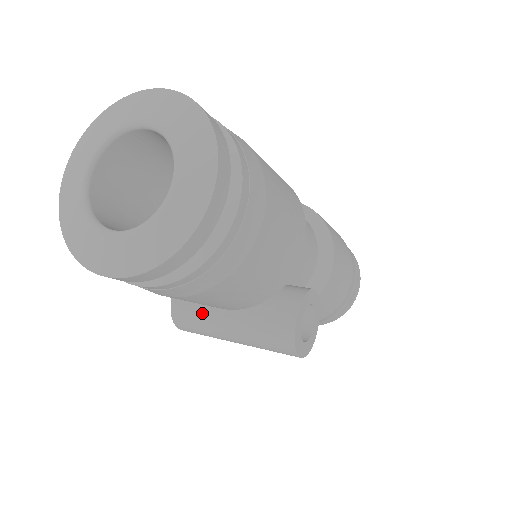
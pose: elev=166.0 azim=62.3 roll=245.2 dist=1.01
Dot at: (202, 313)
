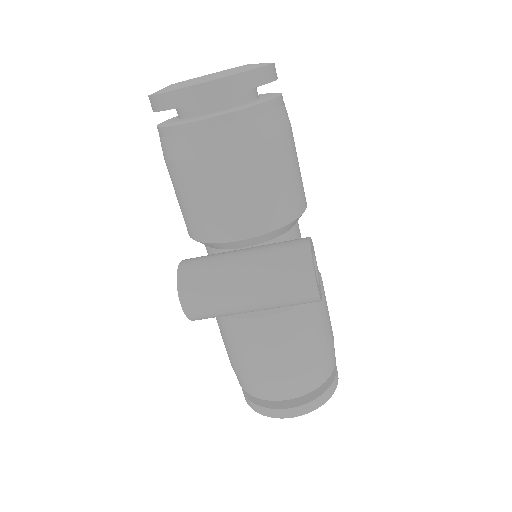
Dot at: (213, 262)
